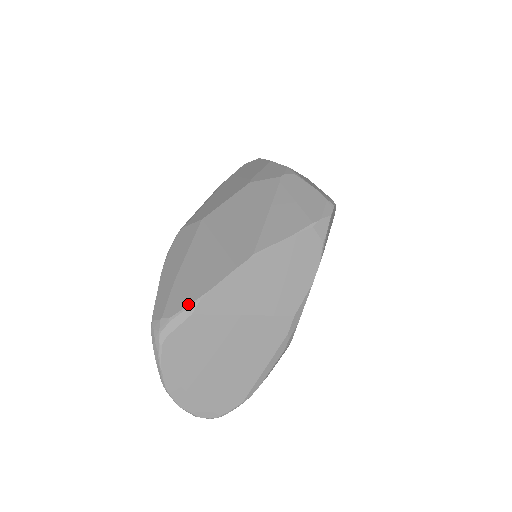
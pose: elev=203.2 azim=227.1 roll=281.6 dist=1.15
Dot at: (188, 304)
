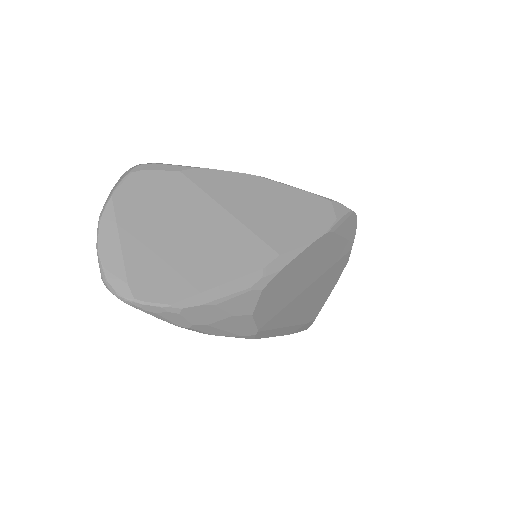
Dot at: (181, 165)
